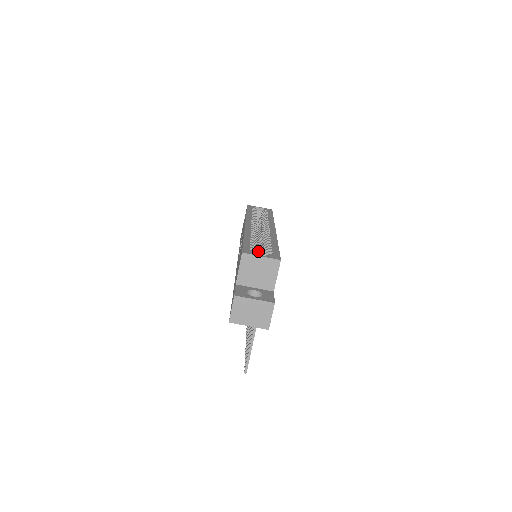
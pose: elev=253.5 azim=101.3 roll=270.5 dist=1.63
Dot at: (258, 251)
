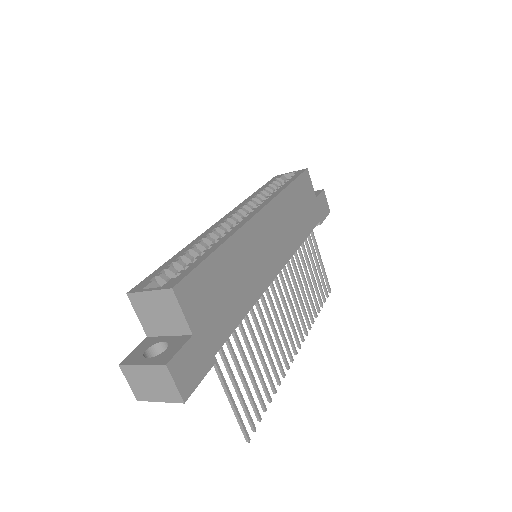
Dot at: occluded
